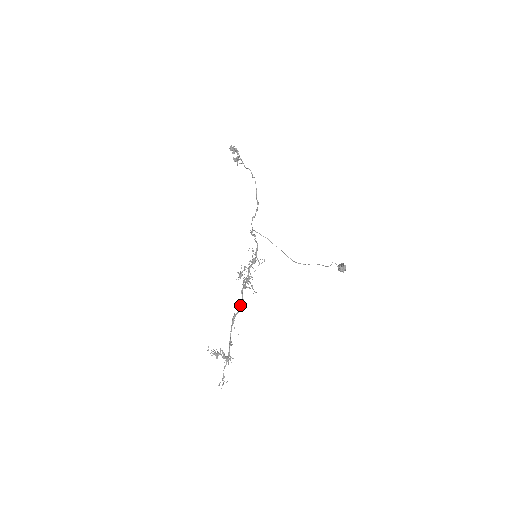
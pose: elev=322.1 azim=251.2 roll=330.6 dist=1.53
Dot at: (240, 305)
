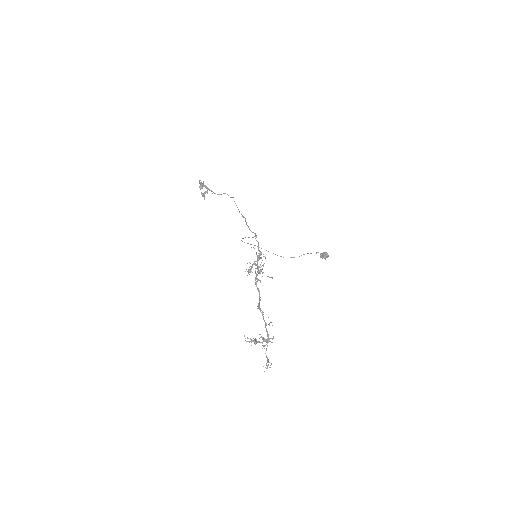
Dot at: (259, 295)
